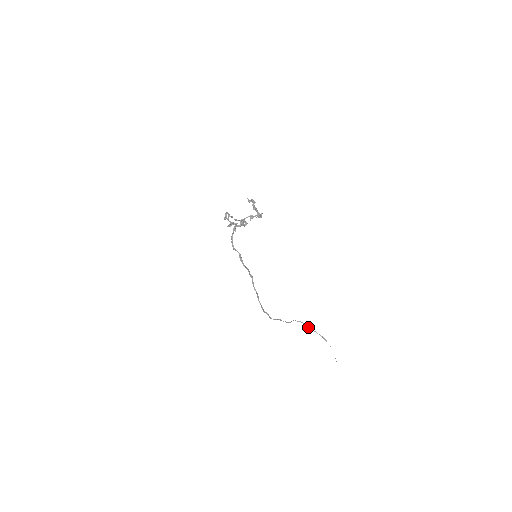
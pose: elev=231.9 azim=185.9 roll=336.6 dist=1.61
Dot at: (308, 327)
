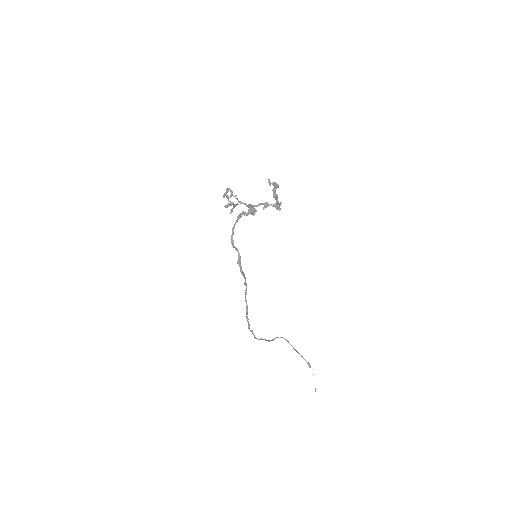
Dot at: occluded
